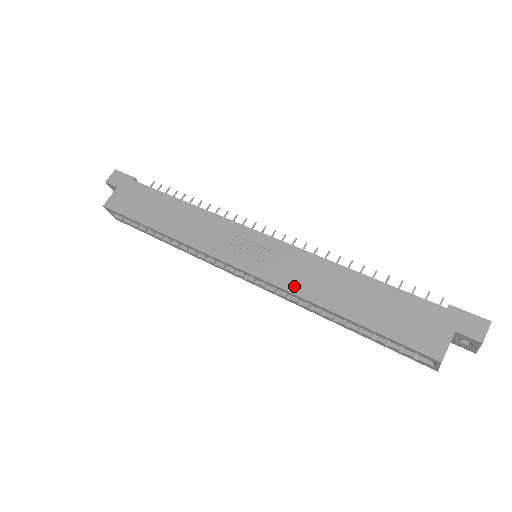
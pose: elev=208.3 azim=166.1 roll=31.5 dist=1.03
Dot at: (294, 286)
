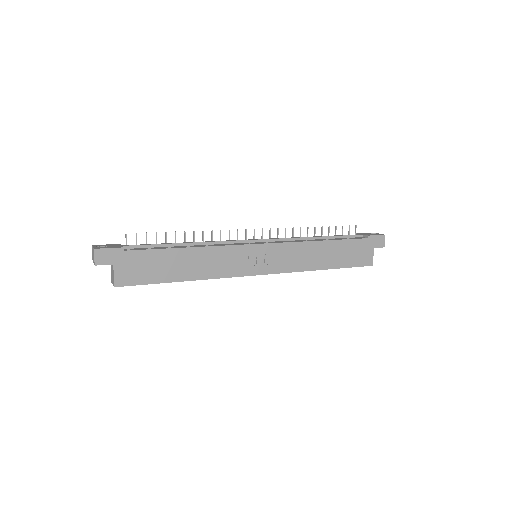
Dot at: (297, 267)
